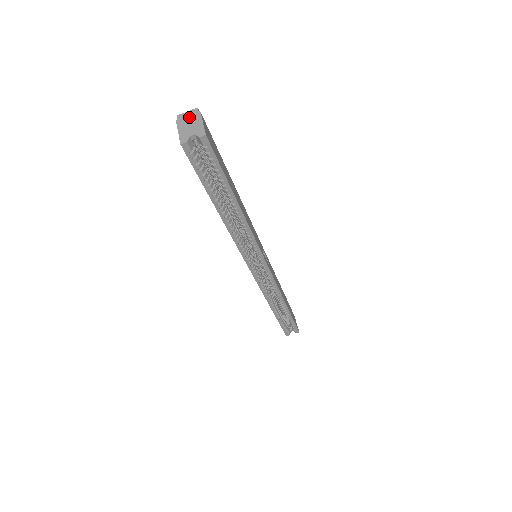
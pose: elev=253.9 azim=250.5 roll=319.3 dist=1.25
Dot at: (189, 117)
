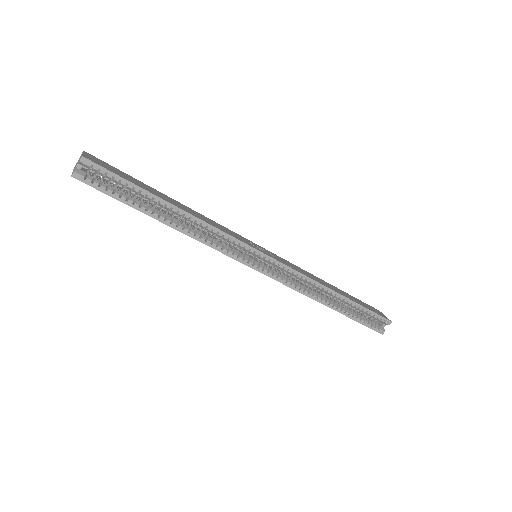
Dot at: (78, 160)
